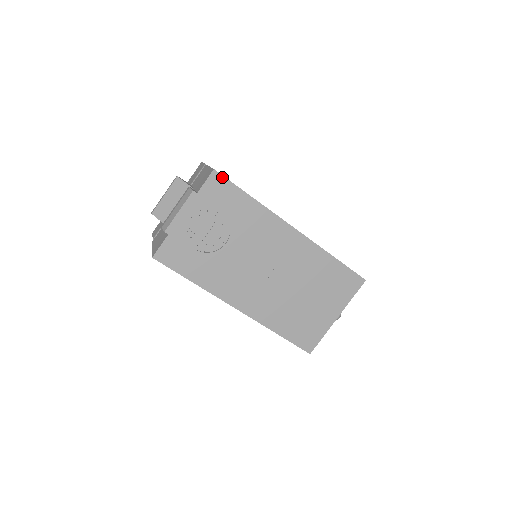
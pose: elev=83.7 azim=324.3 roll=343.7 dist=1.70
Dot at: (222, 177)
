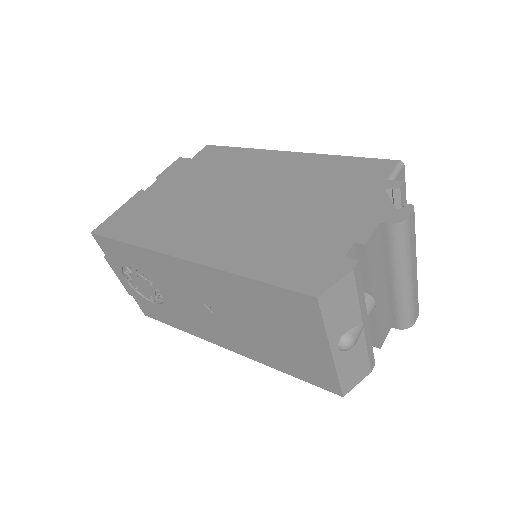
Dot at: (100, 236)
